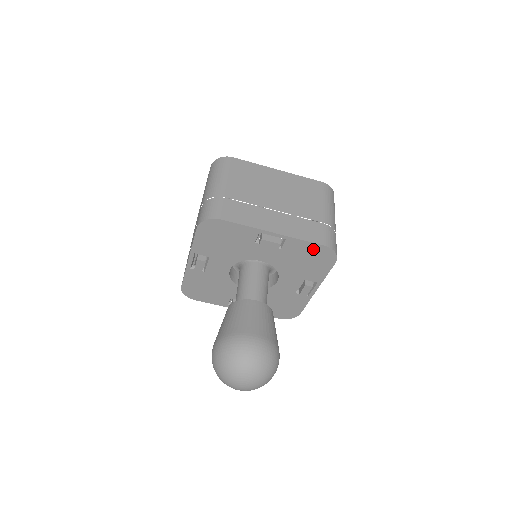
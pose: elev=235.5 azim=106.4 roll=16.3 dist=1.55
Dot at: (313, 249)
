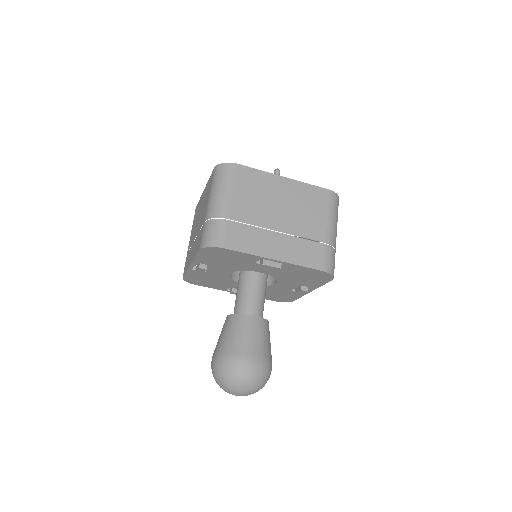
Dot at: (312, 271)
